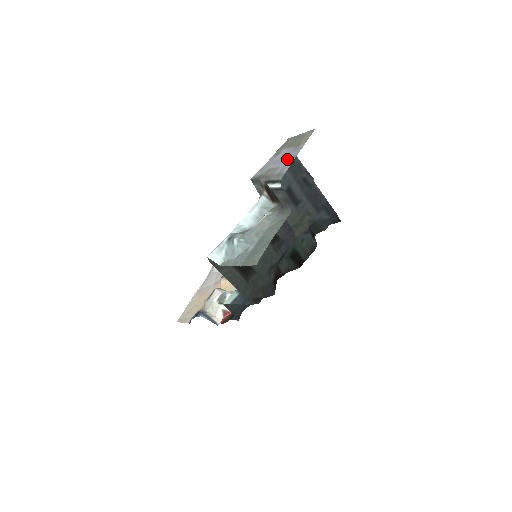
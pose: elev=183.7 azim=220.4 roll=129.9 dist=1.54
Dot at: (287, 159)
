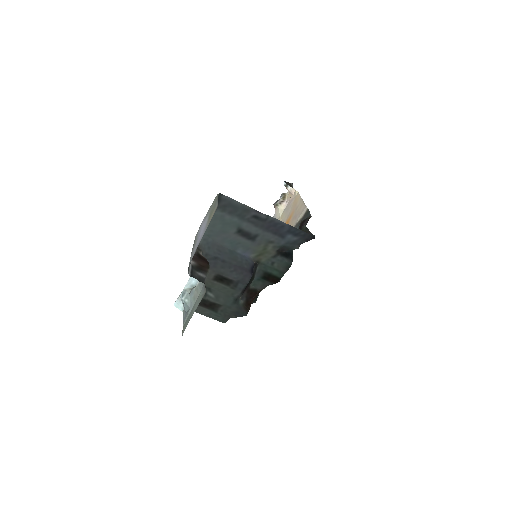
Dot at: (199, 240)
